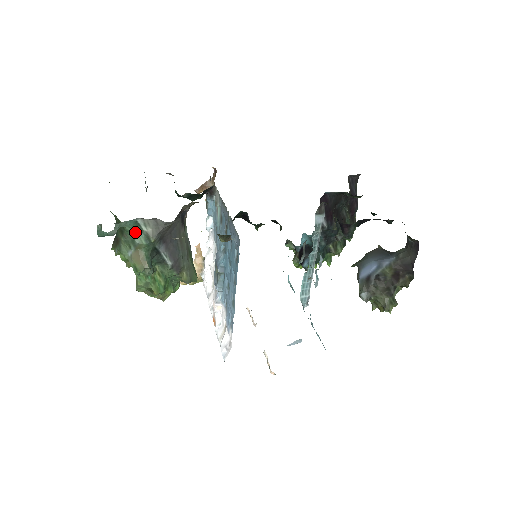
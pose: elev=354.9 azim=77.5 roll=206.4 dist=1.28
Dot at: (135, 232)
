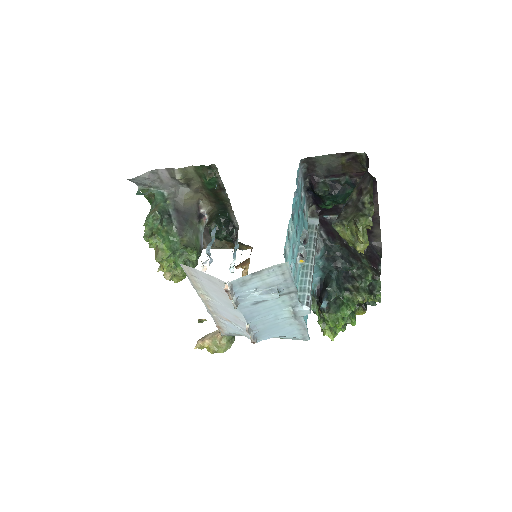
Dot at: (160, 199)
